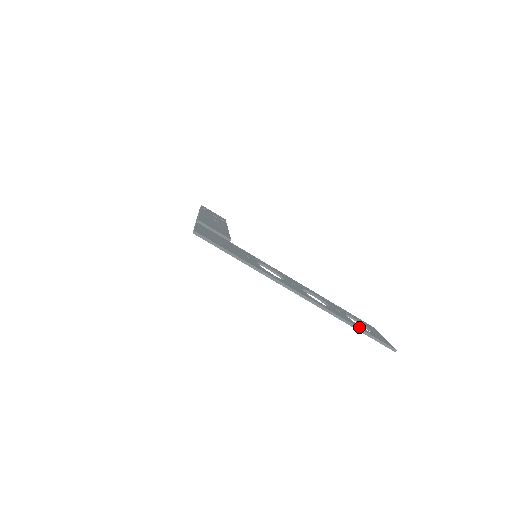
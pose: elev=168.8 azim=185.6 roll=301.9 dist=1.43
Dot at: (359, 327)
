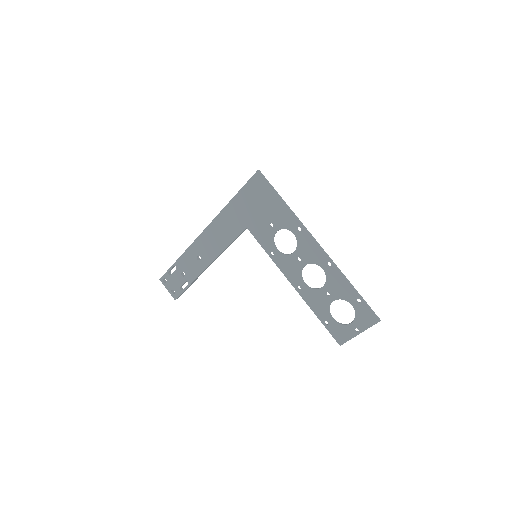
Dot at: (353, 291)
